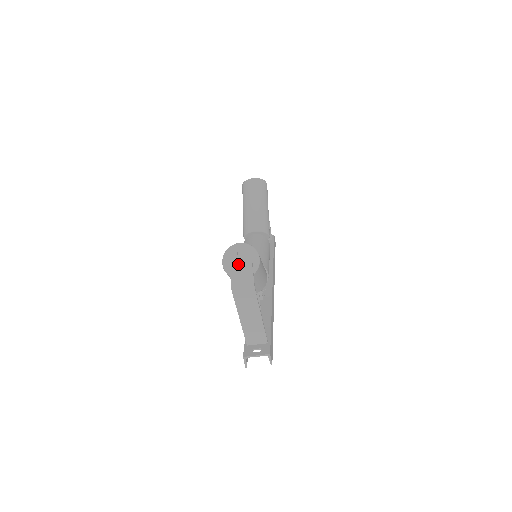
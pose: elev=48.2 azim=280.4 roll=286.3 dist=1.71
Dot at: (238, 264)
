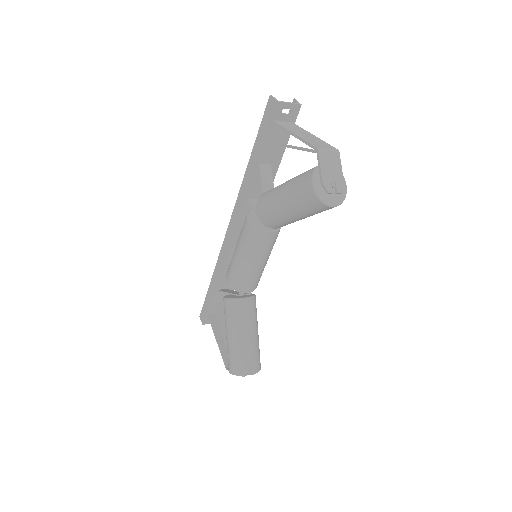
Dot at: occluded
